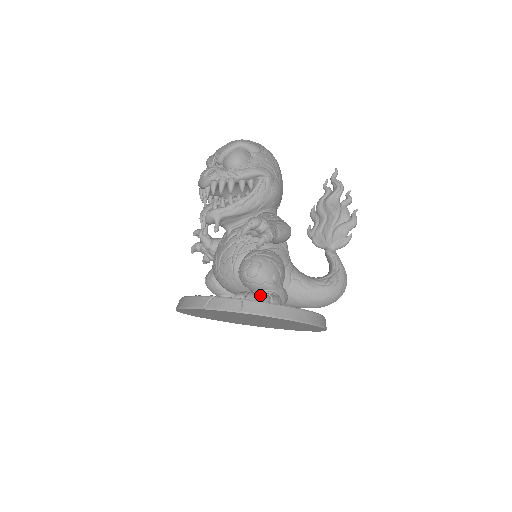
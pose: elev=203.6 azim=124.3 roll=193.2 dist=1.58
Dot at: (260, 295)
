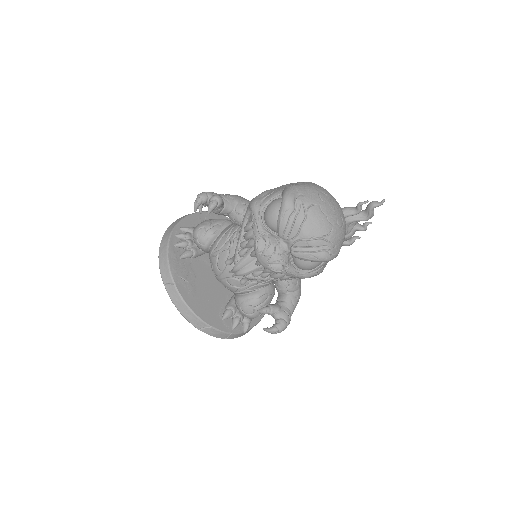
Dot at: (244, 320)
